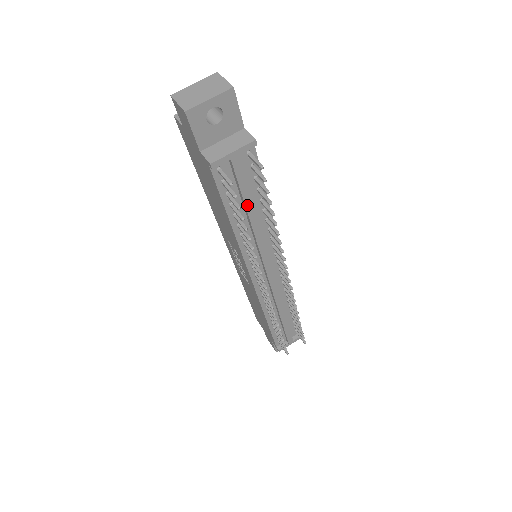
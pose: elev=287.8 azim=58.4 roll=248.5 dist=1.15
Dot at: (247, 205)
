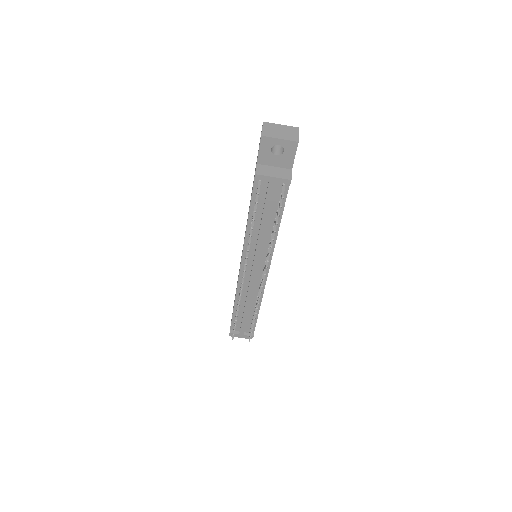
Dot at: (264, 215)
